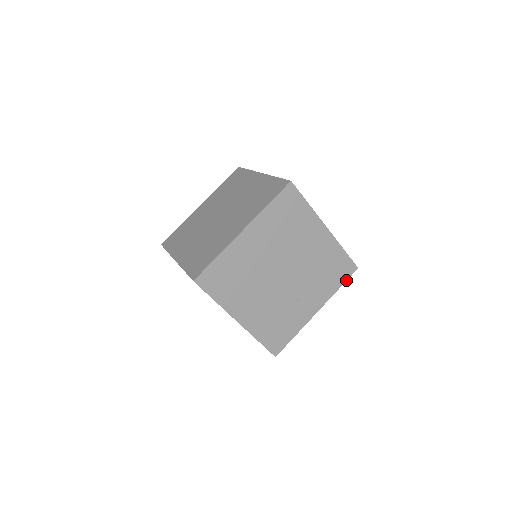
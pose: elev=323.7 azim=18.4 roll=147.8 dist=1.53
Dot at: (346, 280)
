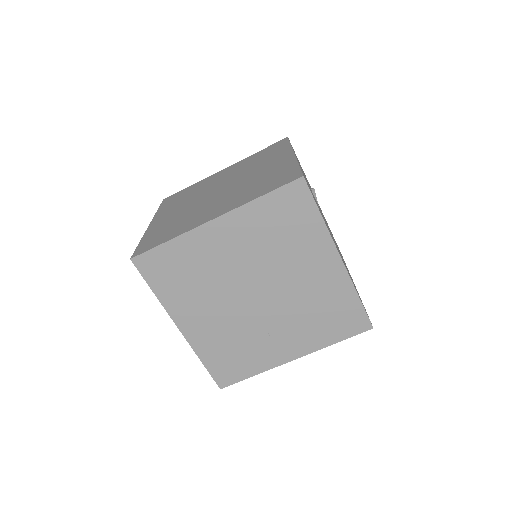
Dot at: (350, 336)
